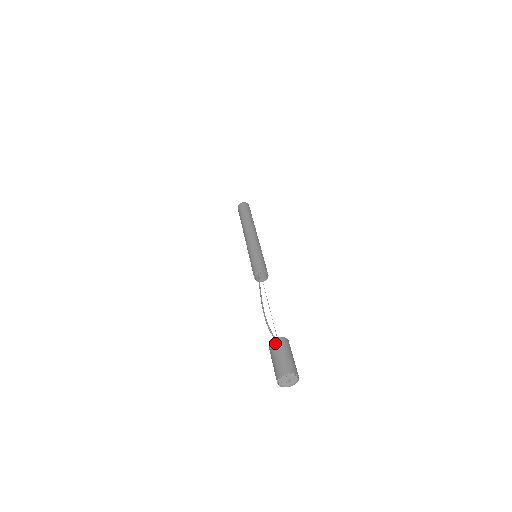
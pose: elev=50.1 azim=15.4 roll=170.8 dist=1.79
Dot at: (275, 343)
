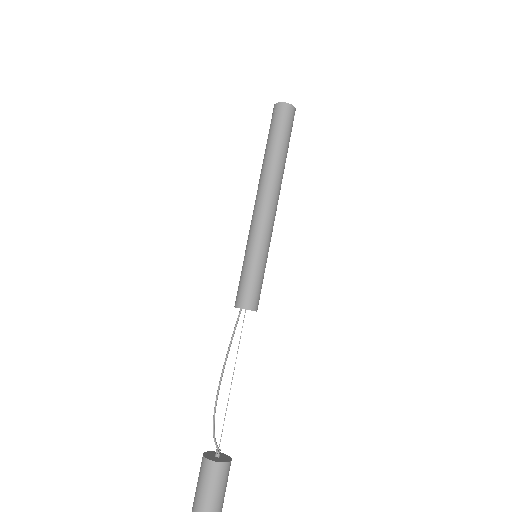
Dot at: (202, 466)
